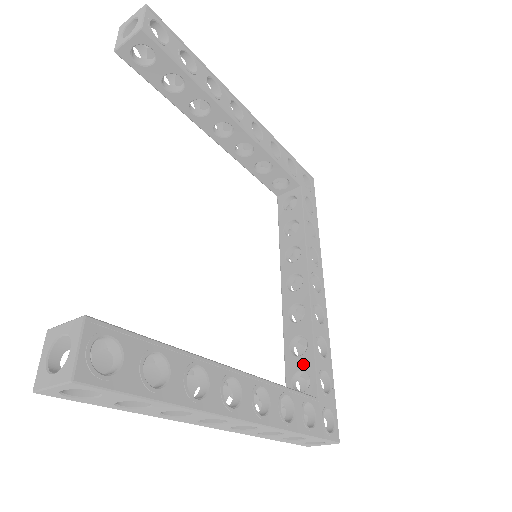
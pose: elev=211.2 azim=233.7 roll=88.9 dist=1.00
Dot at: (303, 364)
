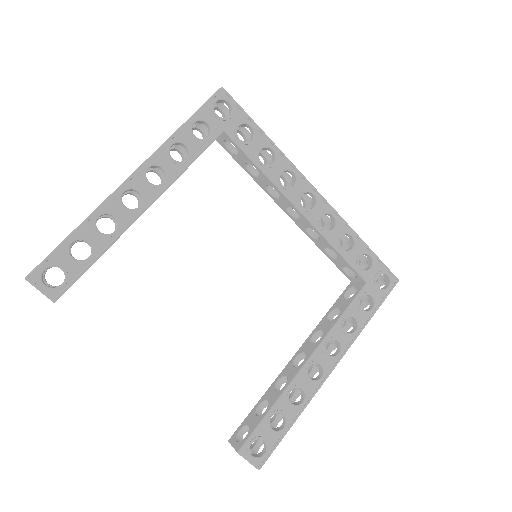
Dot at: (343, 264)
